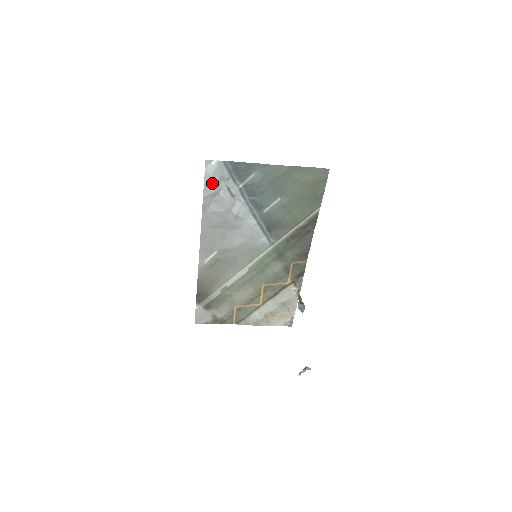
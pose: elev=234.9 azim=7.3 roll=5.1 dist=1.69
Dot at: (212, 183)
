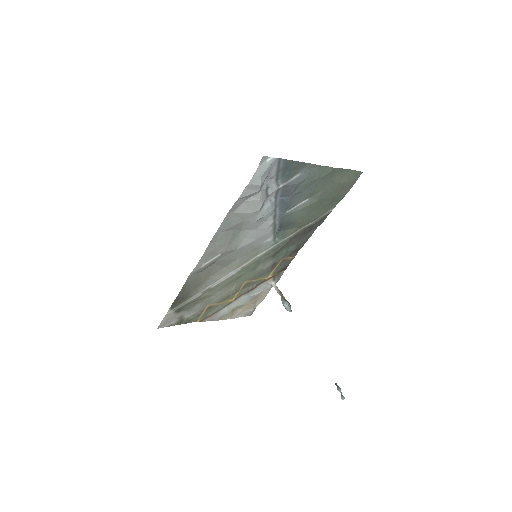
Dot at: (259, 184)
